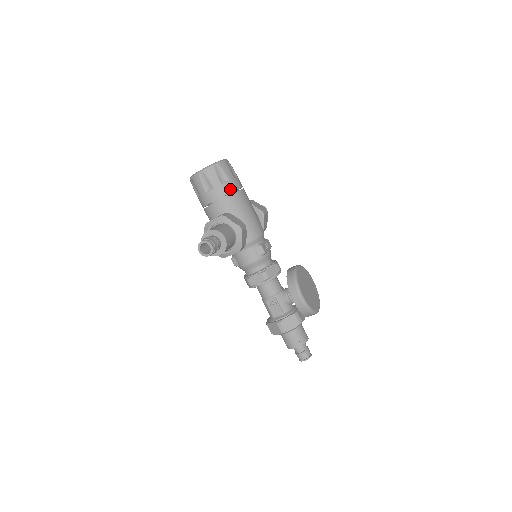
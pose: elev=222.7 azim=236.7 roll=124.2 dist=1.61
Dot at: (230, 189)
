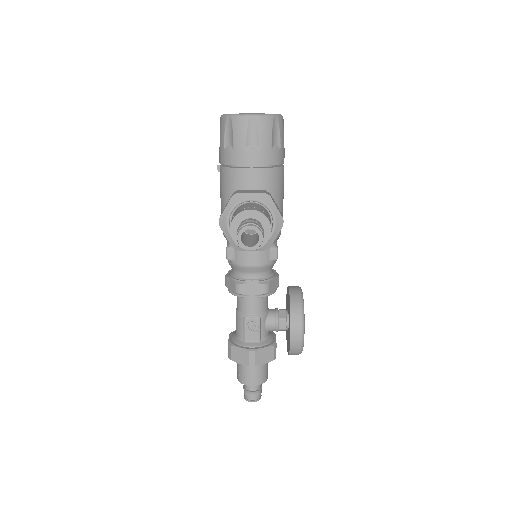
Dot at: (277, 159)
